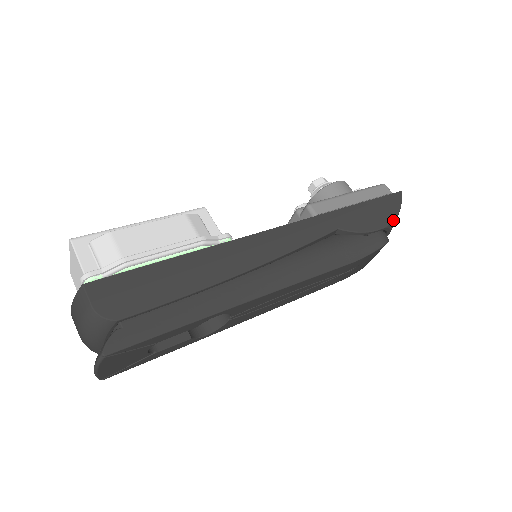
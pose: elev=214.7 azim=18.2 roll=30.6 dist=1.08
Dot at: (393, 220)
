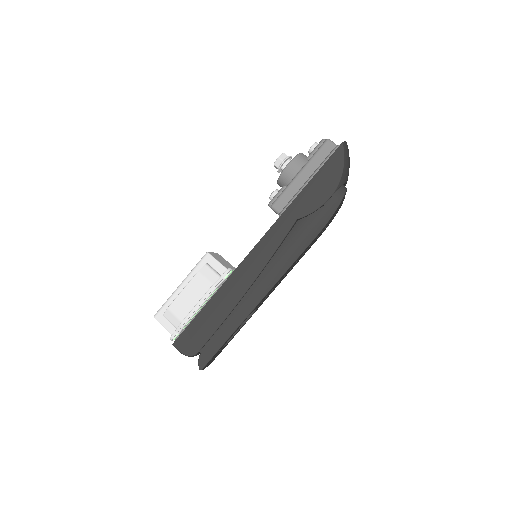
Dot at: (340, 180)
